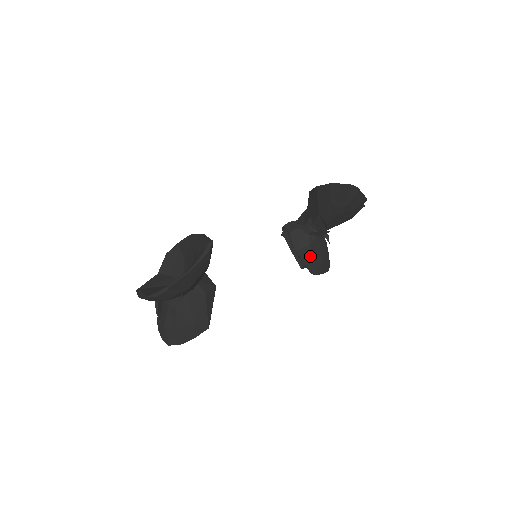
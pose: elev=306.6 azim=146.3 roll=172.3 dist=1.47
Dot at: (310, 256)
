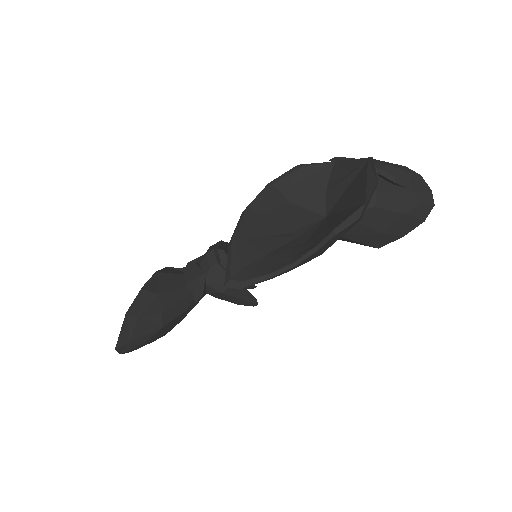
Dot at: (345, 238)
